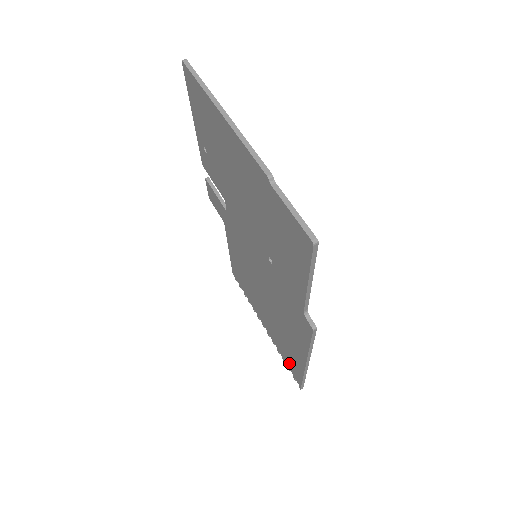
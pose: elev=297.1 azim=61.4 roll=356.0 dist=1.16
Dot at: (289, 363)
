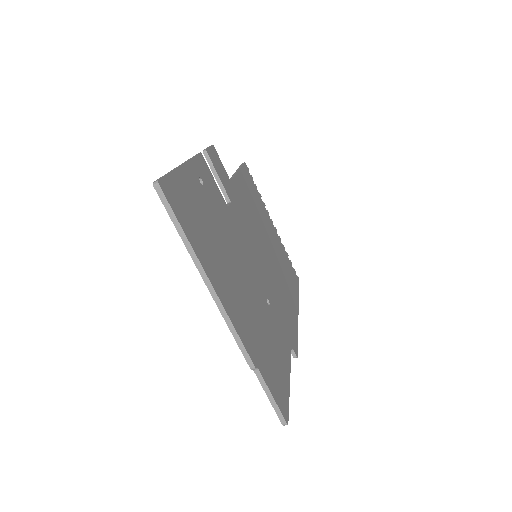
Dot at: occluded
